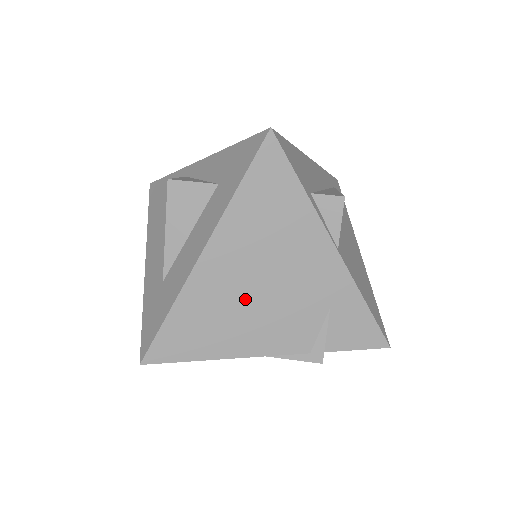
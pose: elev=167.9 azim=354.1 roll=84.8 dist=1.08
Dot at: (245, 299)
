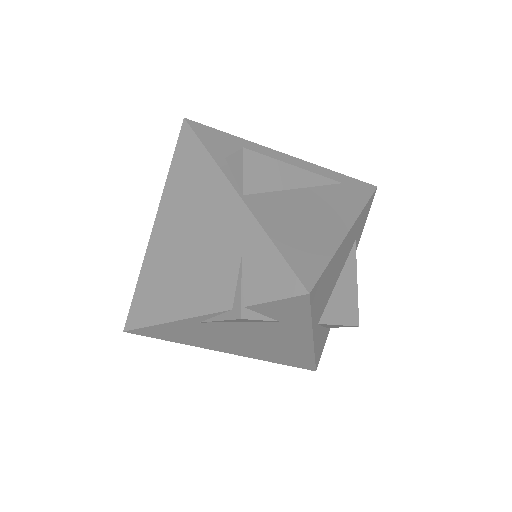
Dot at: (180, 260)
